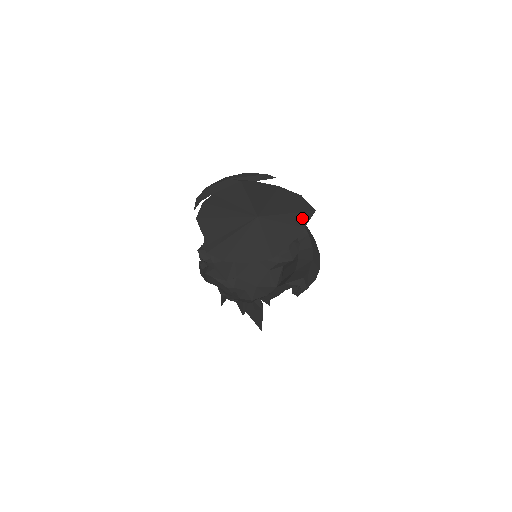
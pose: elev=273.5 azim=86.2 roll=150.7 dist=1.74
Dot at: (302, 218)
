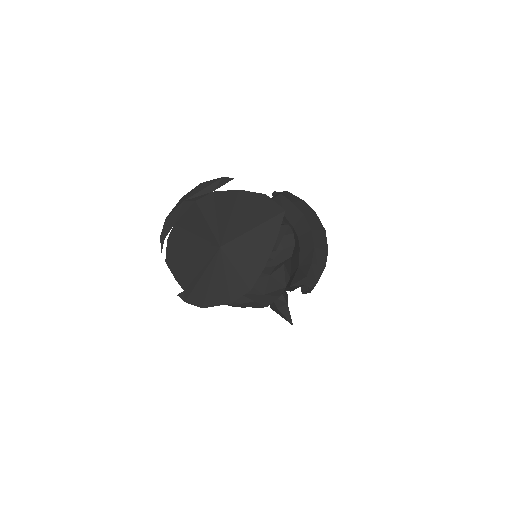
Dot at: (271, 228)
